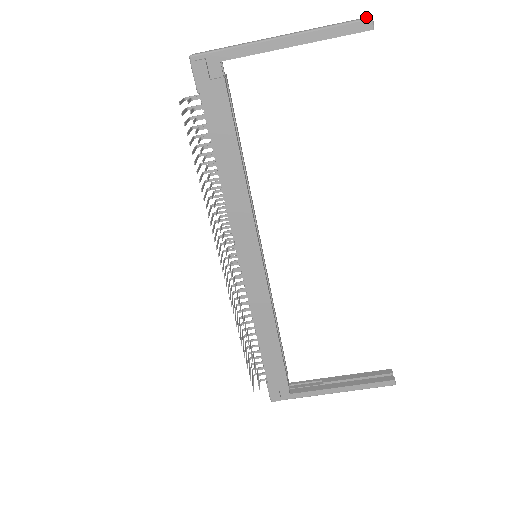
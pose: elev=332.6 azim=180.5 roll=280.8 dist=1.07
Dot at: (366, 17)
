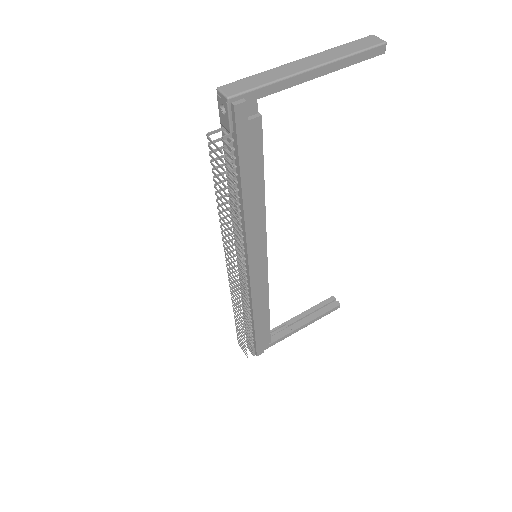
Dot at: (377, 38)
